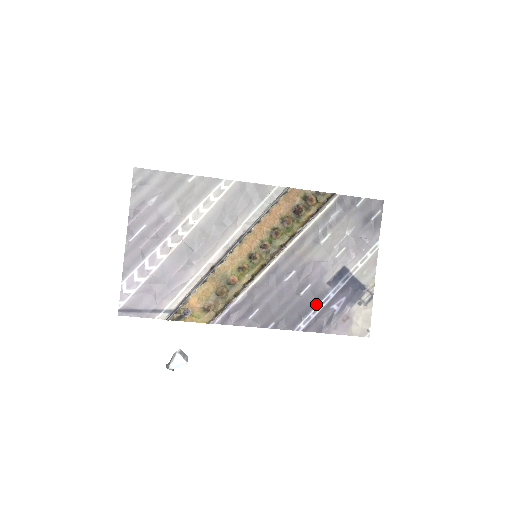
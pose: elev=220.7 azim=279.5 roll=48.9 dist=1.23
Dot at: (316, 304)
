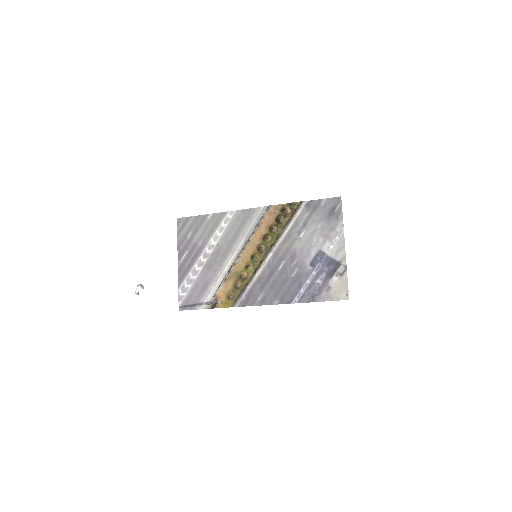
Dot at: (304, 282)
